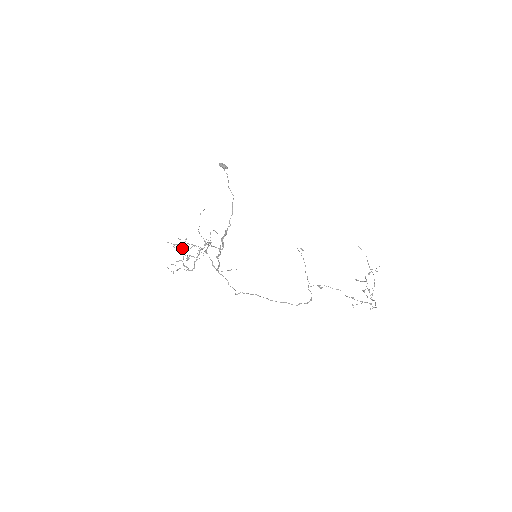
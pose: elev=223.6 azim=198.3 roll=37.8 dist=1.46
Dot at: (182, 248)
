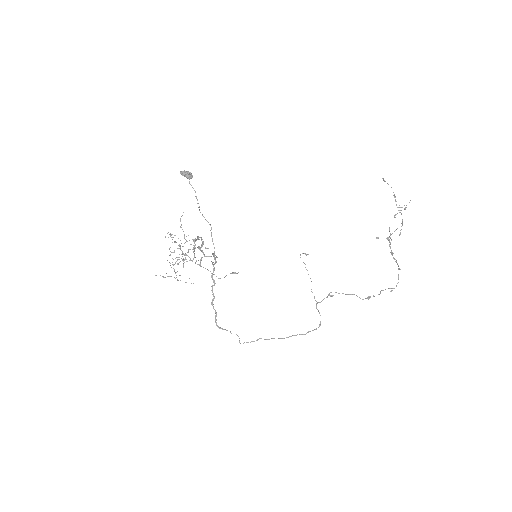
Dot at: (175, 235)
